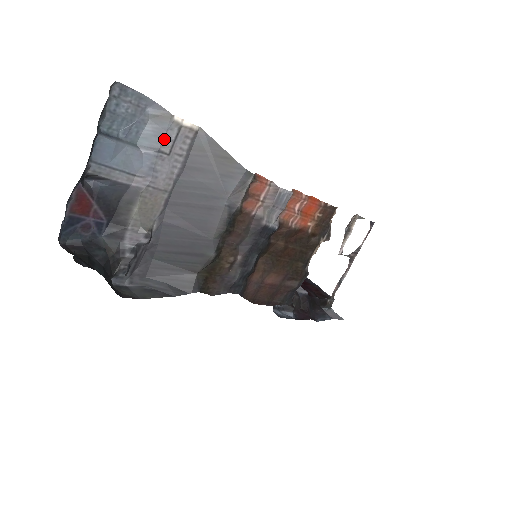
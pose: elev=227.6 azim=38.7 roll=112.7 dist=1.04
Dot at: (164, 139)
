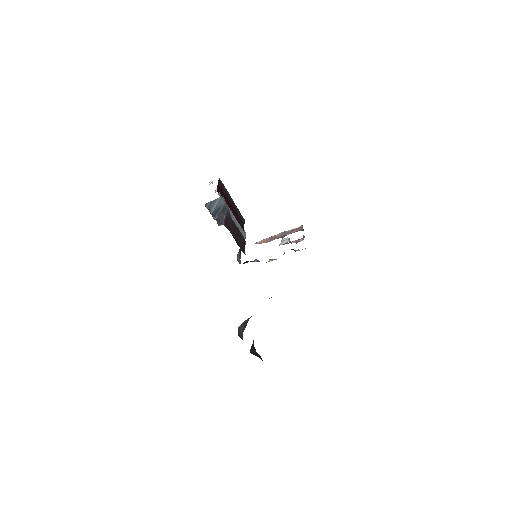
Dot at: occluded
